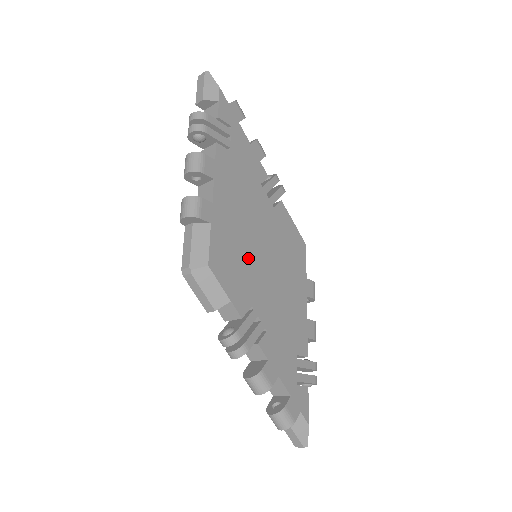
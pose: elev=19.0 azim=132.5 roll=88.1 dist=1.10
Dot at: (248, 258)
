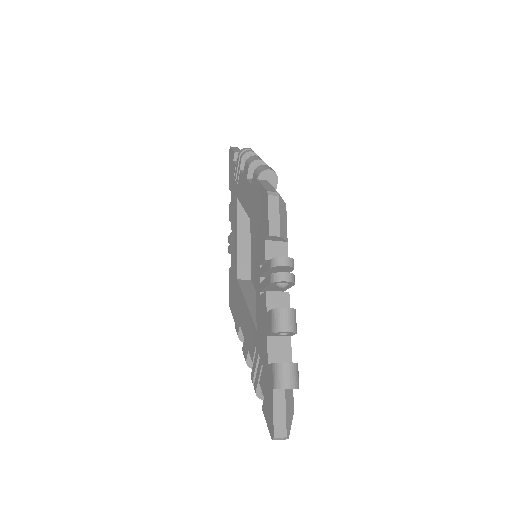
Dot at: occluded
